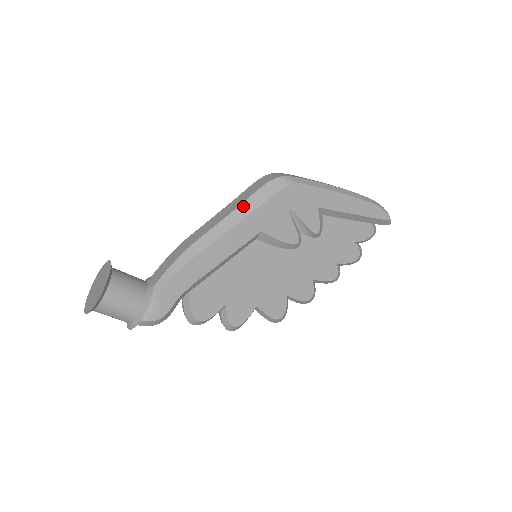
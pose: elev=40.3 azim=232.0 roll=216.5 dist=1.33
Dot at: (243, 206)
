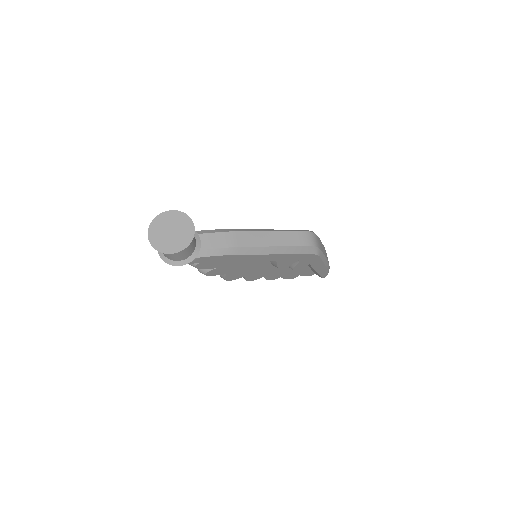
Dot at: (285, 248)
